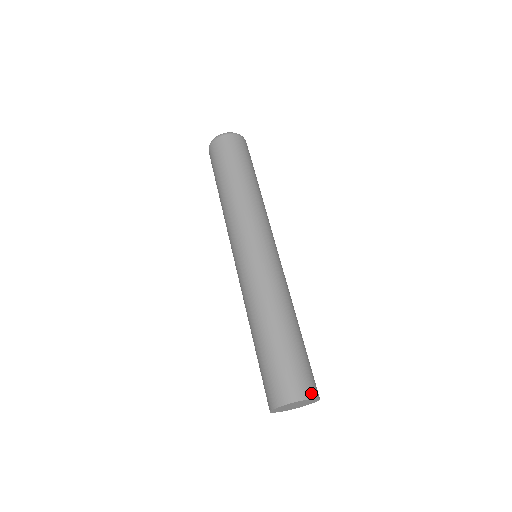
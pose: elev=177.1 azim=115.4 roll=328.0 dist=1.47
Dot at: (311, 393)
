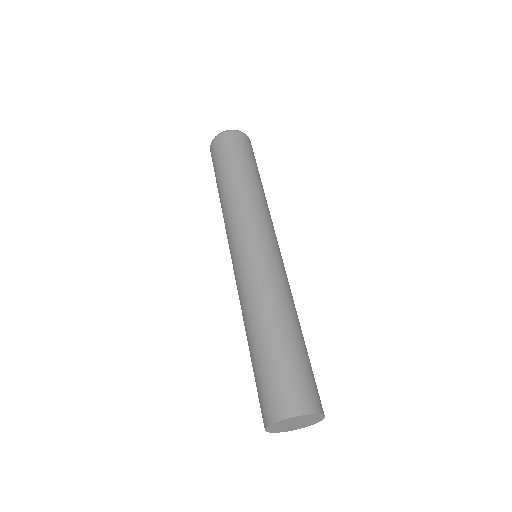
Dot at: (312, 407)
